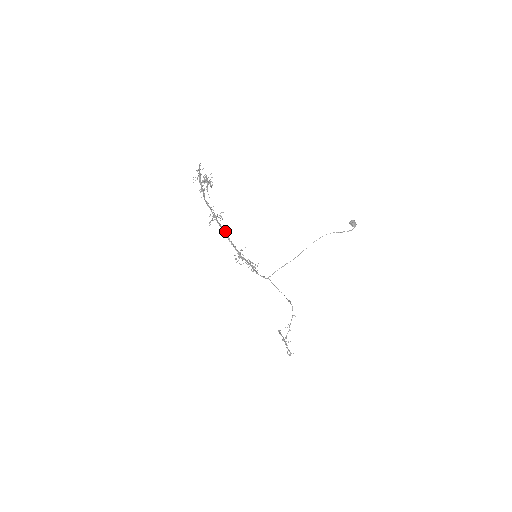
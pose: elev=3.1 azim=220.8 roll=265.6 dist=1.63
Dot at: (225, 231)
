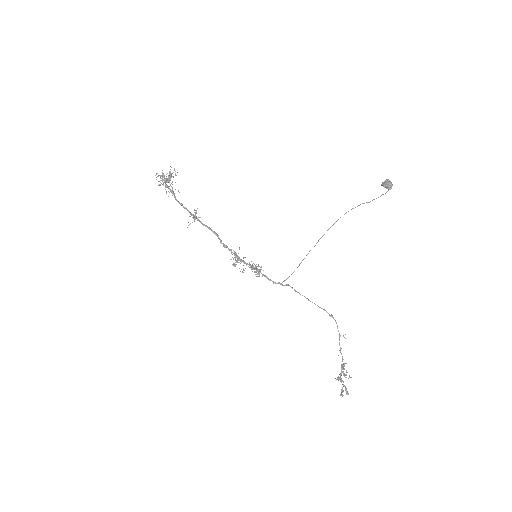
Dot at: (216, 233)
